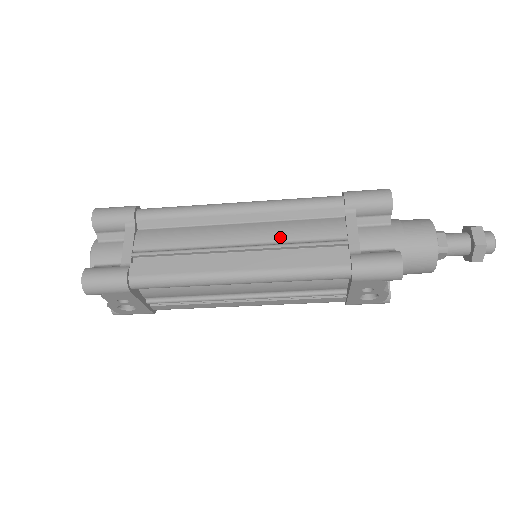
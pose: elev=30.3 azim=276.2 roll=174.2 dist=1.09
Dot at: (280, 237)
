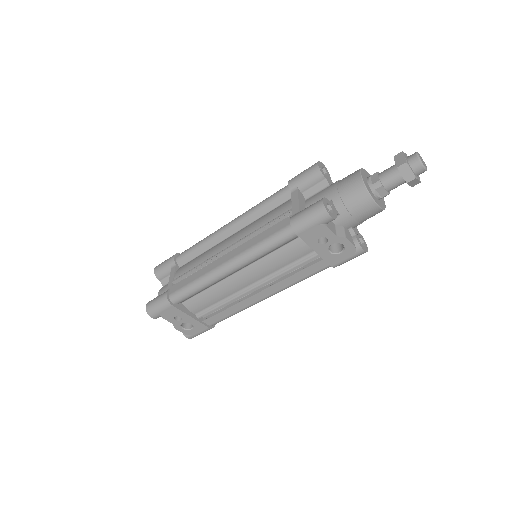
Dot at: (252, 230)
